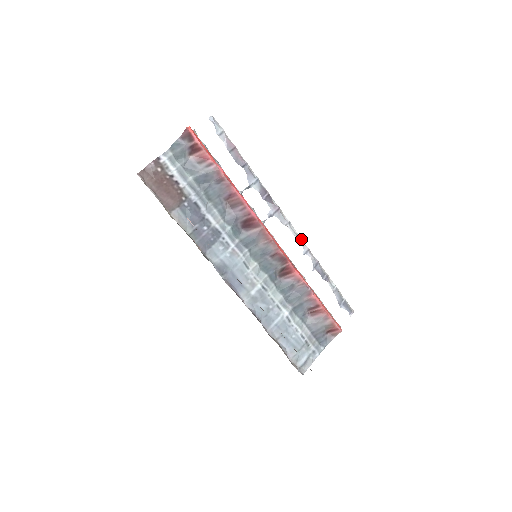
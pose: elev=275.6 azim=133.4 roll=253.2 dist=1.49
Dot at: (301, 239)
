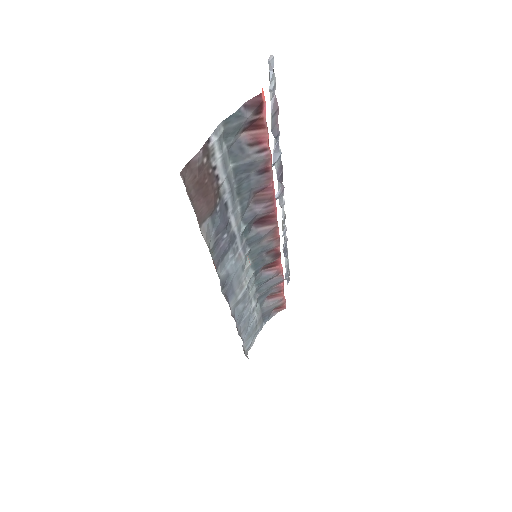
Dot at: (285, 218)
